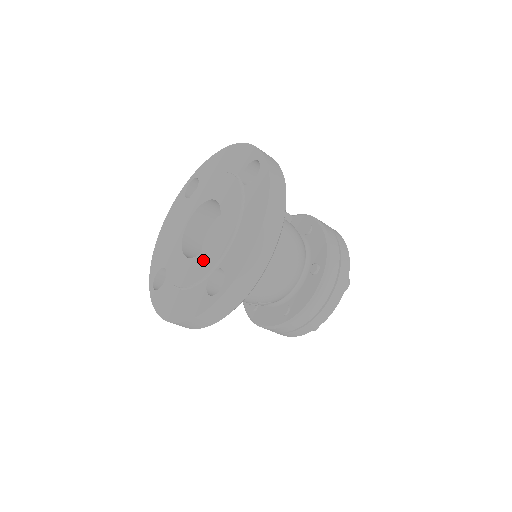
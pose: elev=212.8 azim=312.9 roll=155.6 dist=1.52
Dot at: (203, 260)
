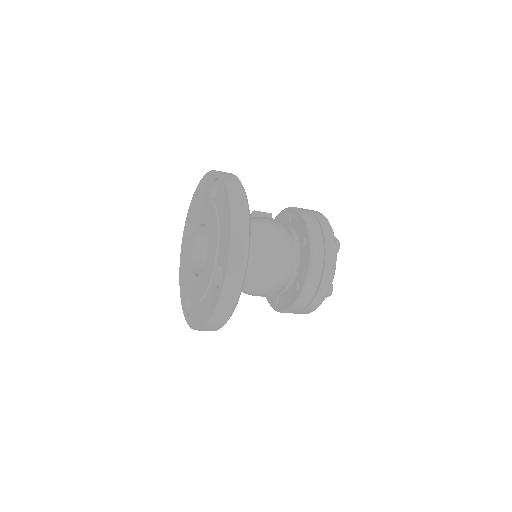
Dot at: (207, 268)
